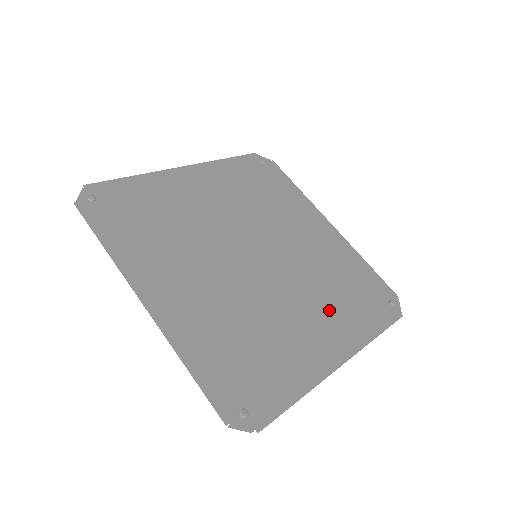
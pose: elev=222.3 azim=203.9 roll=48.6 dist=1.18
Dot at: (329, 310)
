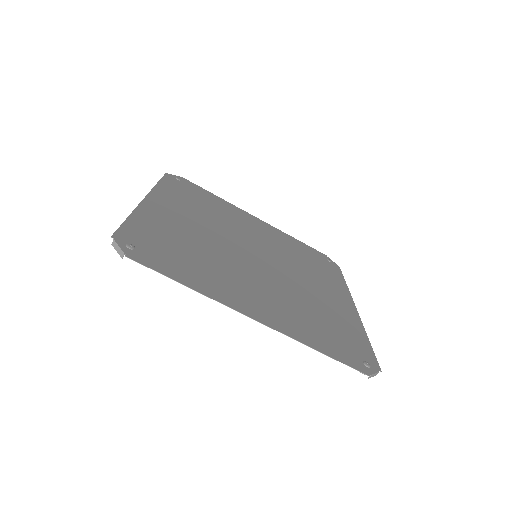
Dot at: (318, 278)
